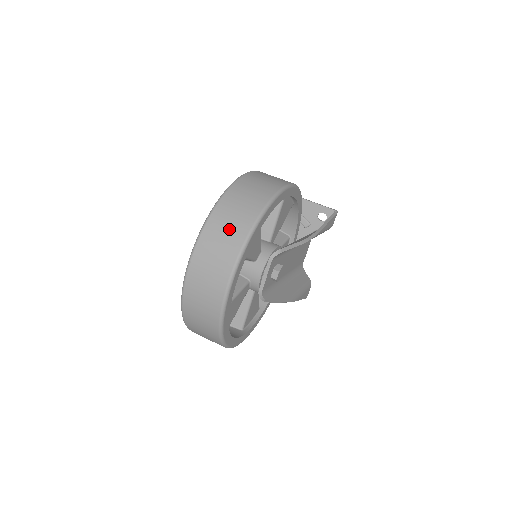
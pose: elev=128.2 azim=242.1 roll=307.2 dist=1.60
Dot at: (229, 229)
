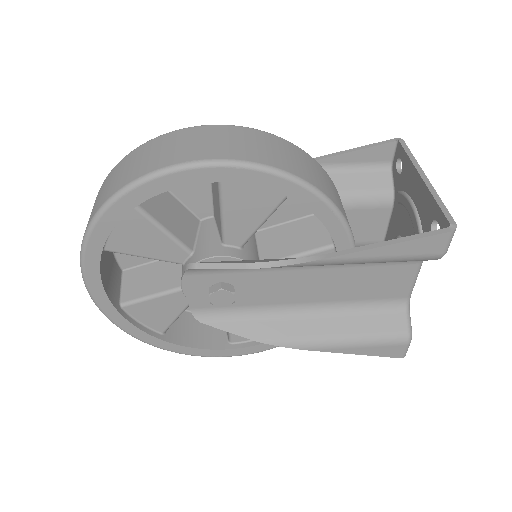
Dot at: occluded
